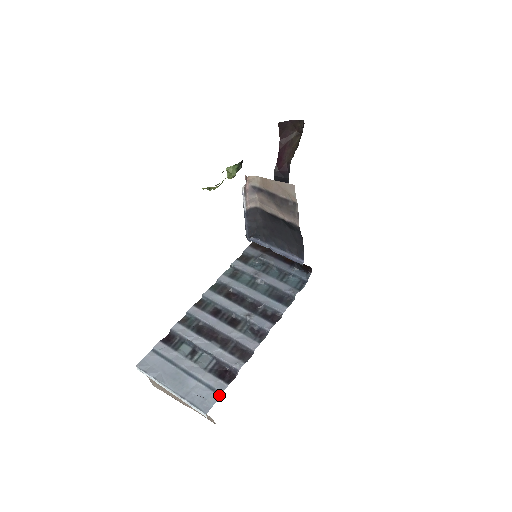
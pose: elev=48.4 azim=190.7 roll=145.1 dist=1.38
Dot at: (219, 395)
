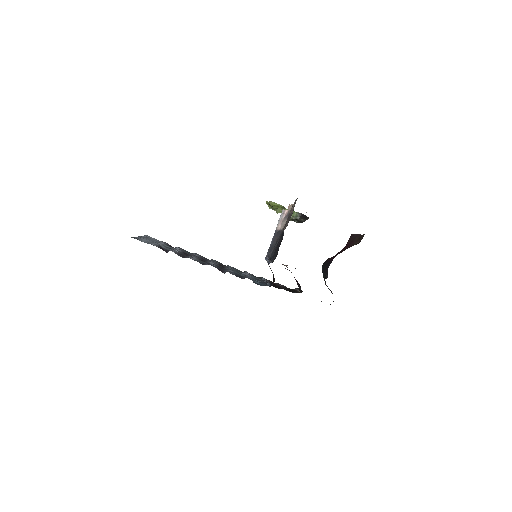
Dot at: (147, 243)
